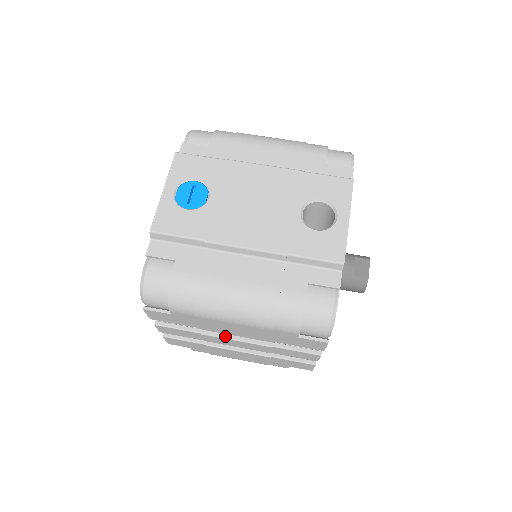
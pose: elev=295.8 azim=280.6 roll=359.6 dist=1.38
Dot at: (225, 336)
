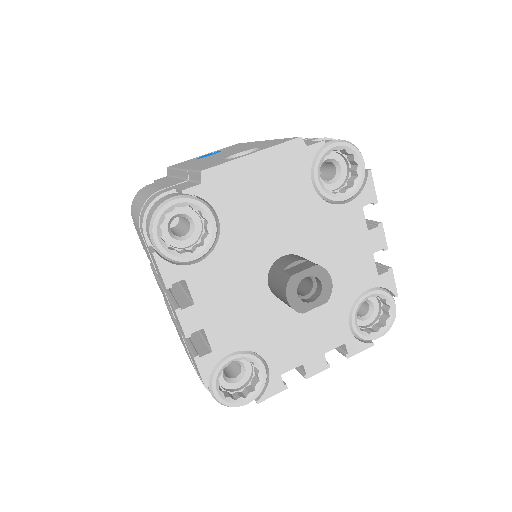
Dot at: (160, 279)
